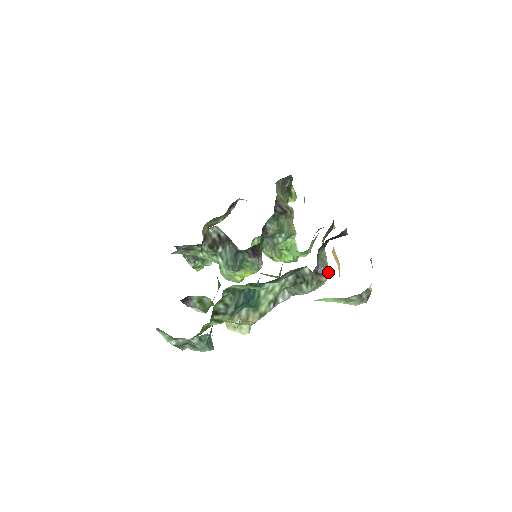
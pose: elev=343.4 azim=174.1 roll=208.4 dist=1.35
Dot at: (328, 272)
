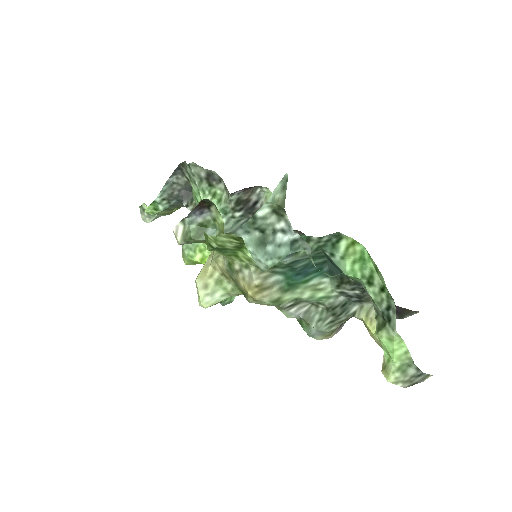
Dot at: occluded
